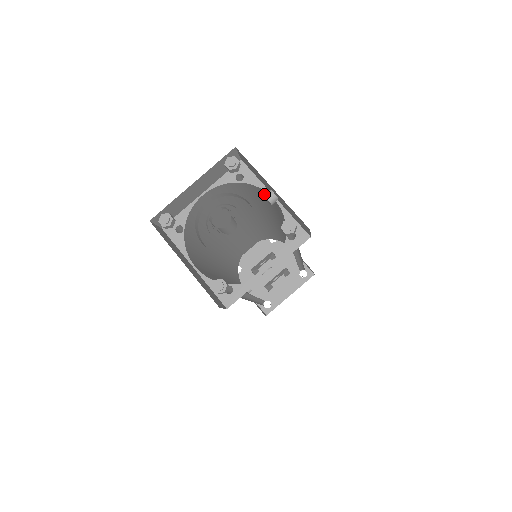
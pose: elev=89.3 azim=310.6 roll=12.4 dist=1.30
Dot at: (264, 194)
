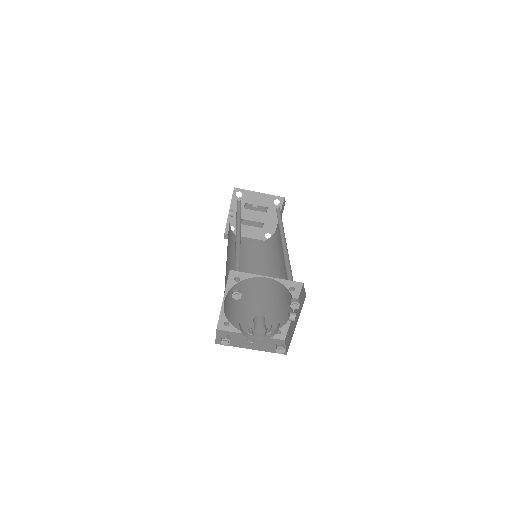
Dot at: (291, 314)
